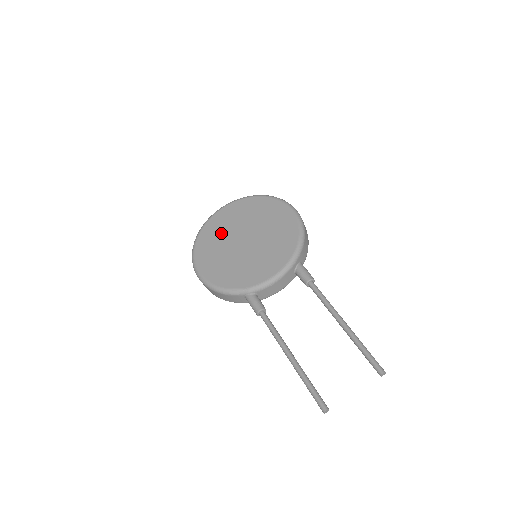
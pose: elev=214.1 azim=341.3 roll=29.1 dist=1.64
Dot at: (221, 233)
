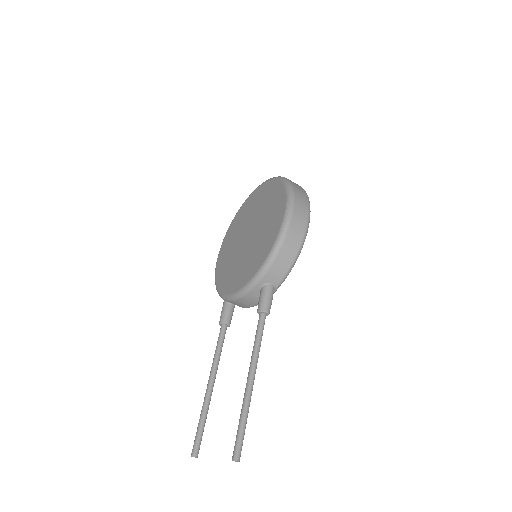
Dot at: (244, 219)
